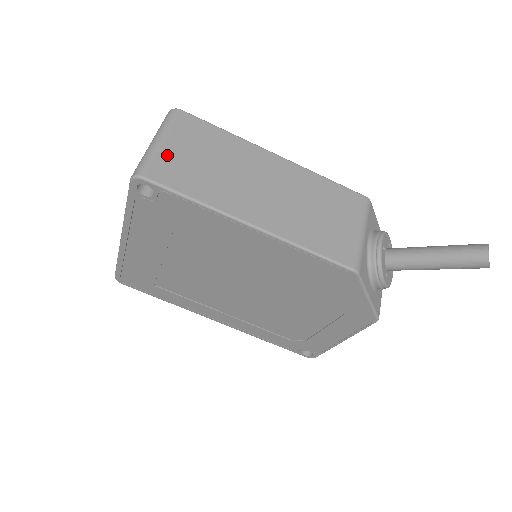
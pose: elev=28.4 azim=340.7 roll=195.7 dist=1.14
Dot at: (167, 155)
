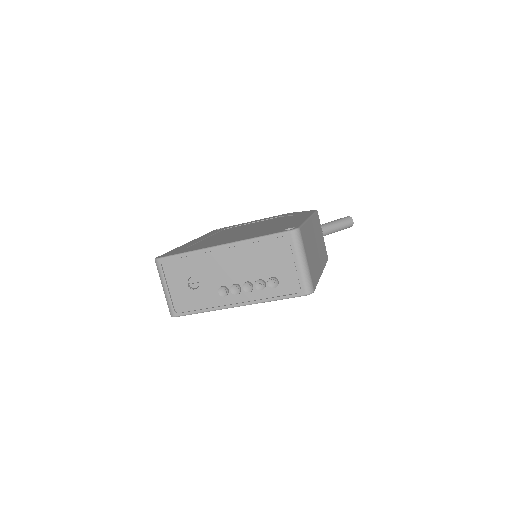
Dot at: (310, 268)
